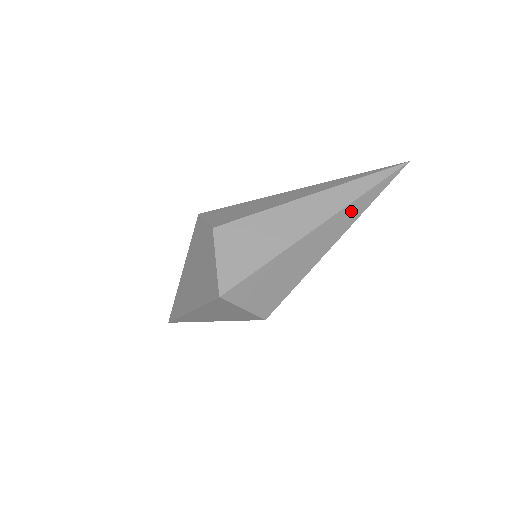
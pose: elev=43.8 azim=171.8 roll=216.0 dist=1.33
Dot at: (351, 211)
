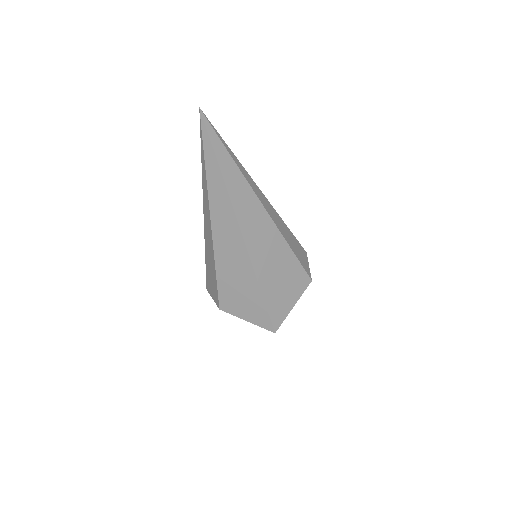
Dot at: (238, 194)
